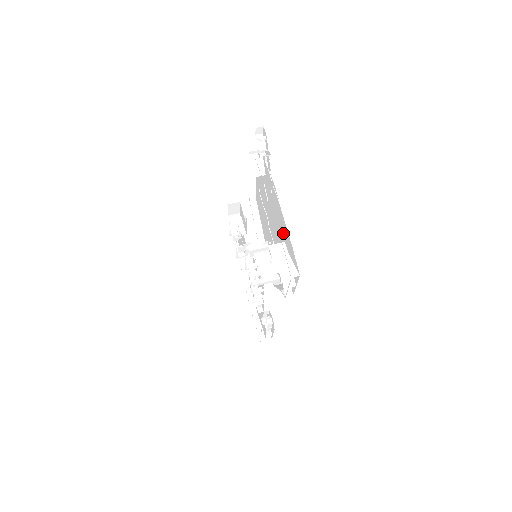
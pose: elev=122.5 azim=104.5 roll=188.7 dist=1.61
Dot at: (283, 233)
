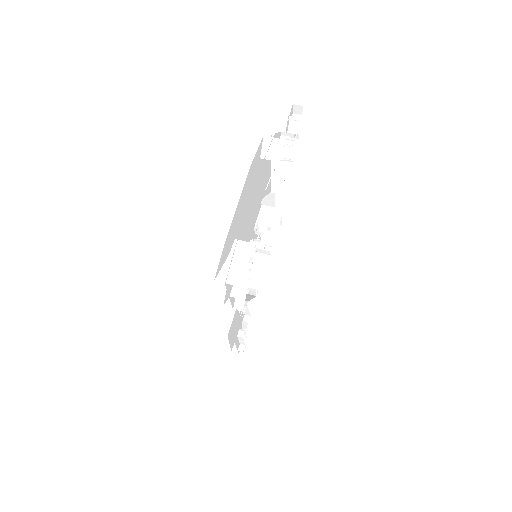
Dot at: occluded
